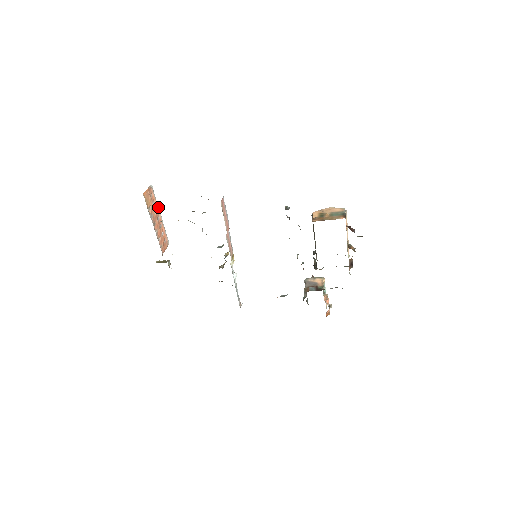
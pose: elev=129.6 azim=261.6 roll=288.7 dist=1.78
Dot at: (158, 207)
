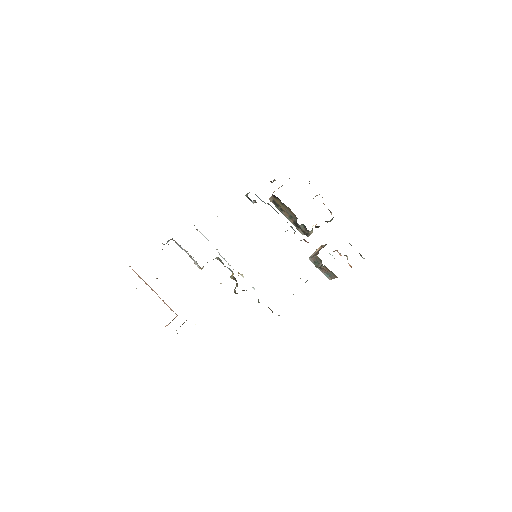
Dot at: occluded
